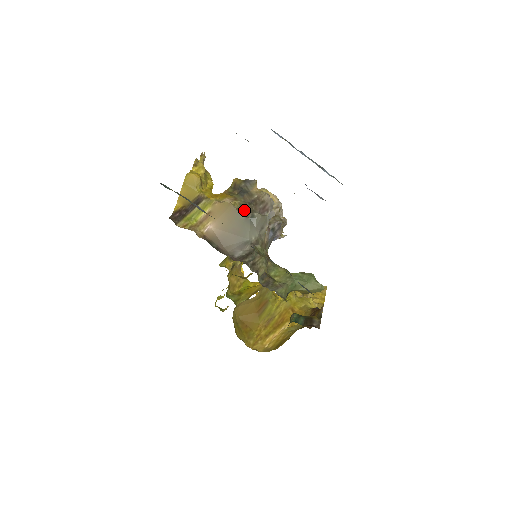
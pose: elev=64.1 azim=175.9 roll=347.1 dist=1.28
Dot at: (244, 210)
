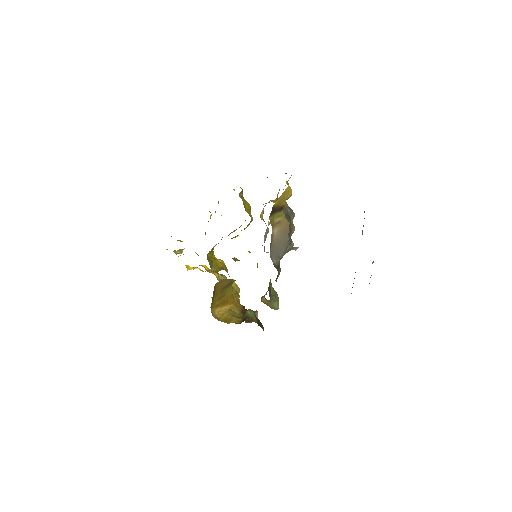
Dot at: (289, 234)
